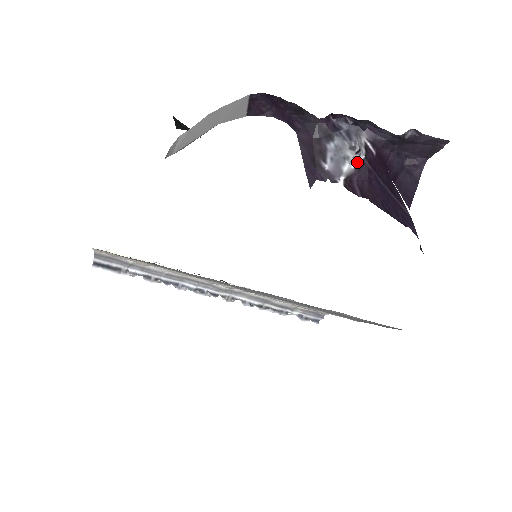
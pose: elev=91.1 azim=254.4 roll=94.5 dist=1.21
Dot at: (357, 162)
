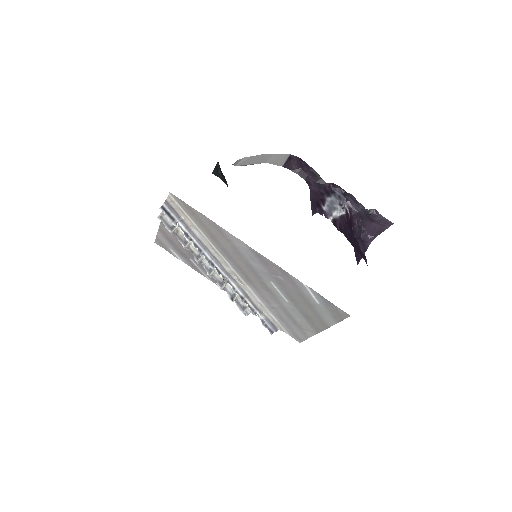
Dot at: (341, 214)
